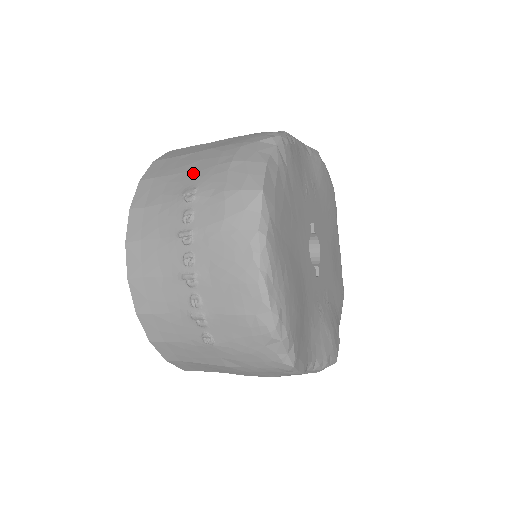
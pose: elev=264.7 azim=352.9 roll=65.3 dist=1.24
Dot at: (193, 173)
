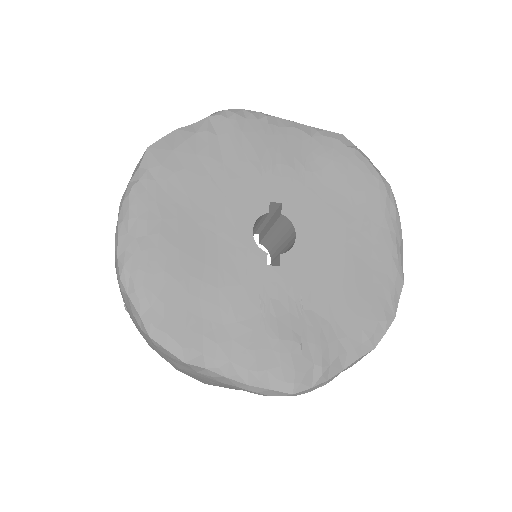
Dot at: occluded
